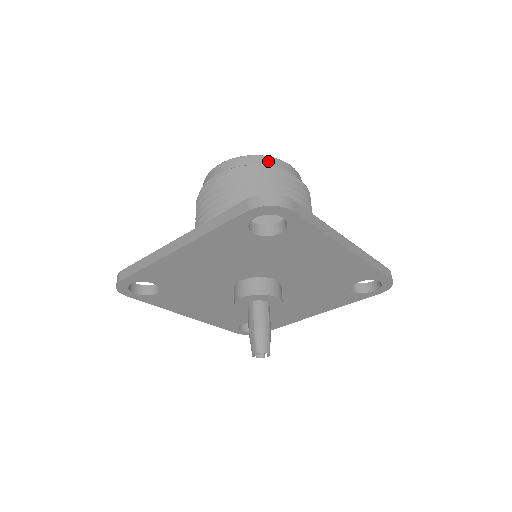
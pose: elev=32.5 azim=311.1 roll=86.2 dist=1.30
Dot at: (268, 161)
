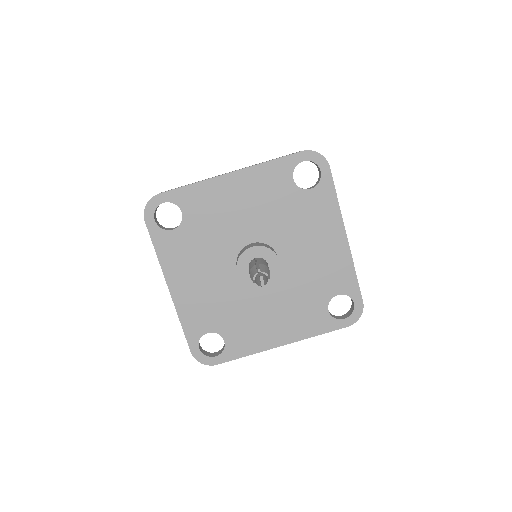
Dot at: occluded
